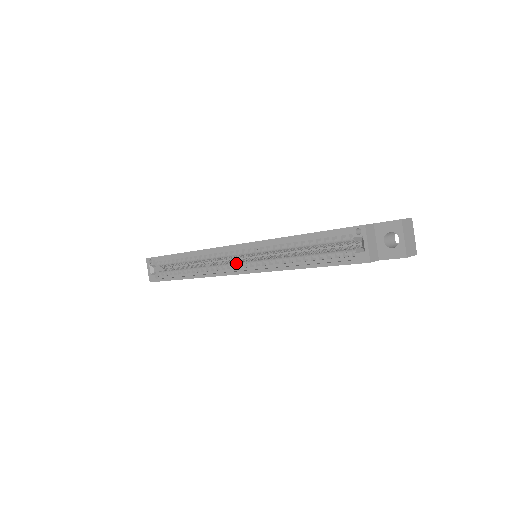
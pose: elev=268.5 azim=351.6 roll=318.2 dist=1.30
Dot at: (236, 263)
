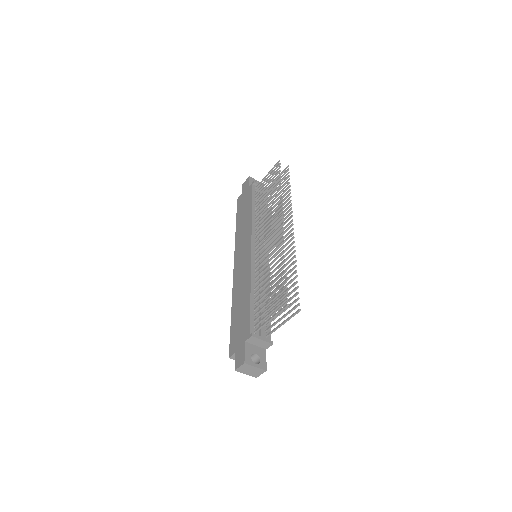
Dot at: occluded
